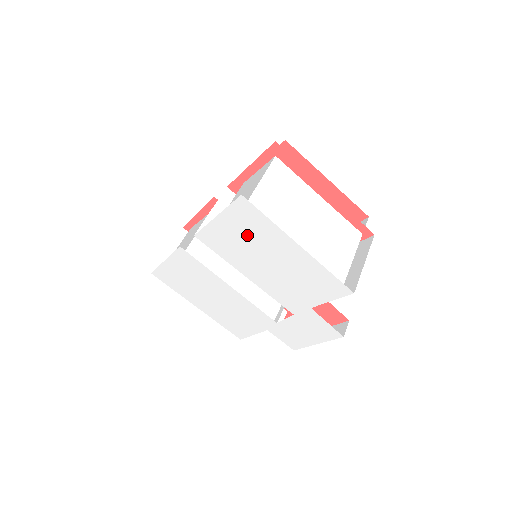
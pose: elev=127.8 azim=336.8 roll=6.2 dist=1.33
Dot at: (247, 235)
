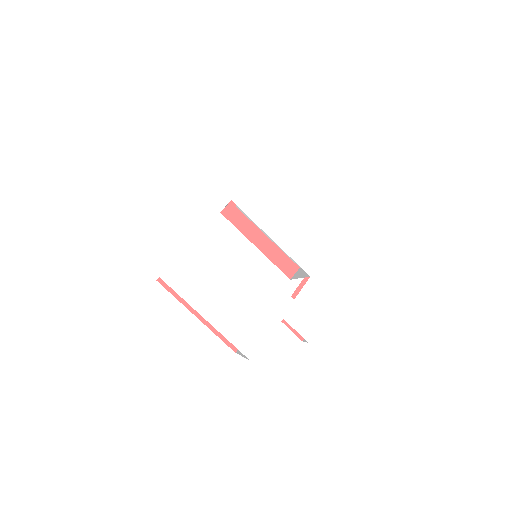
Dot at: (279, 187)
